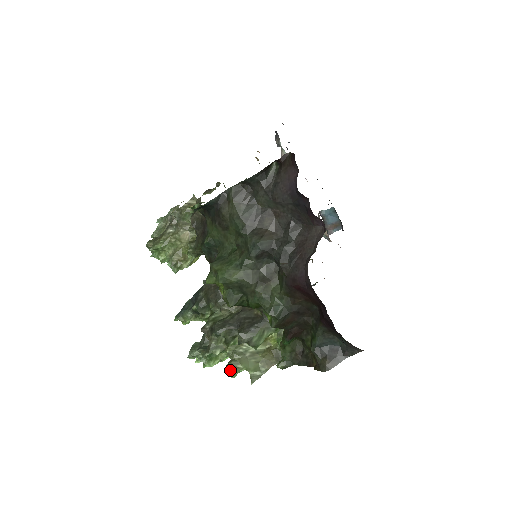
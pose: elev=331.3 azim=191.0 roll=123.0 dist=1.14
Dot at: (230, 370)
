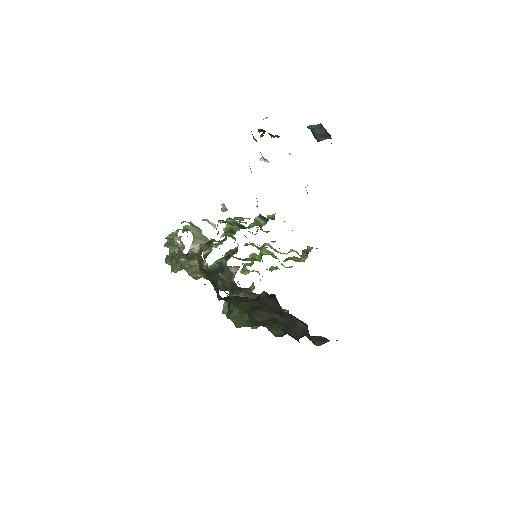
Dot at: occluded
